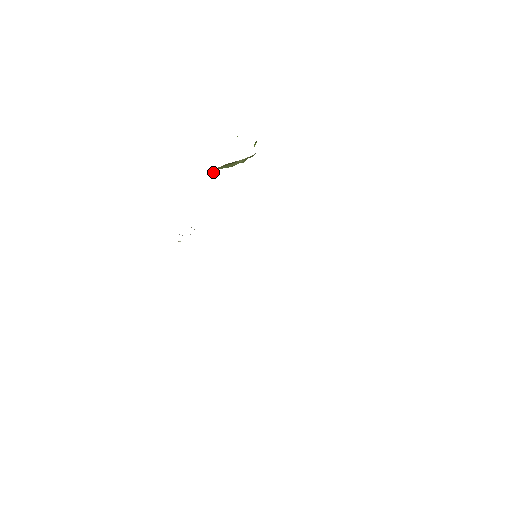
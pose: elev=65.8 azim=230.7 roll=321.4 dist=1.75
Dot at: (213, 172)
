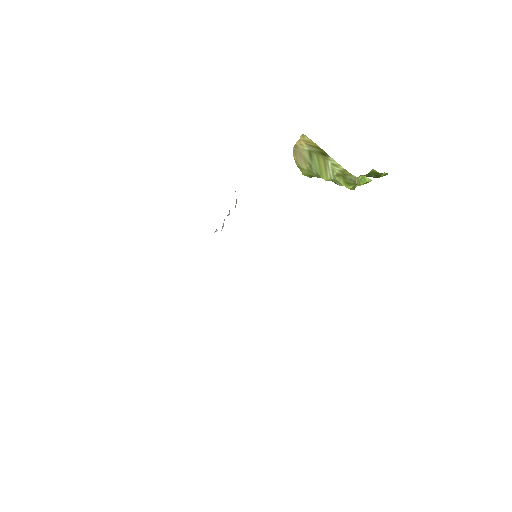
Dot at: (301, 147)
